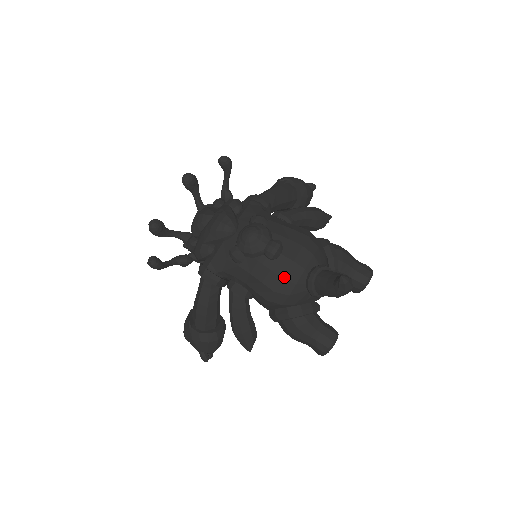
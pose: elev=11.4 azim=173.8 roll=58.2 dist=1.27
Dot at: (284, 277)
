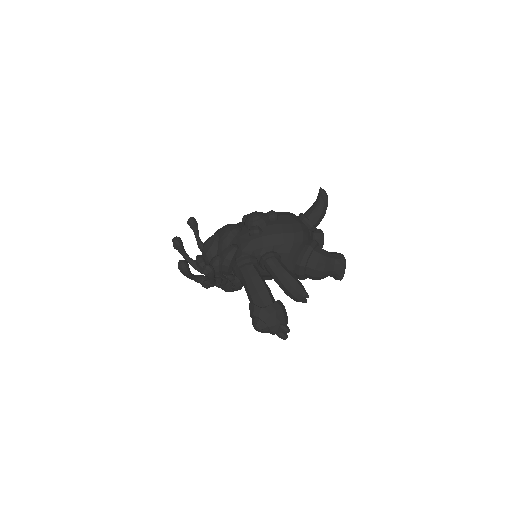
Dot at: (291, 223)
